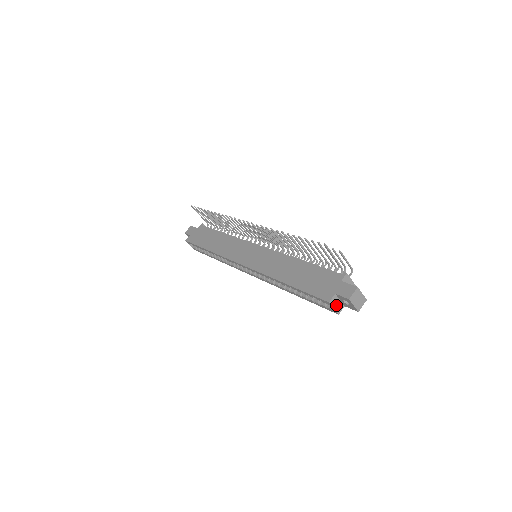
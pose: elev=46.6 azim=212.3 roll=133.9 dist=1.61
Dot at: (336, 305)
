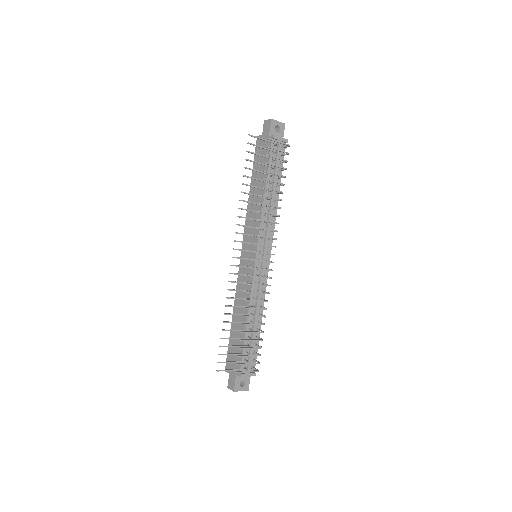
Dot at: occluded
